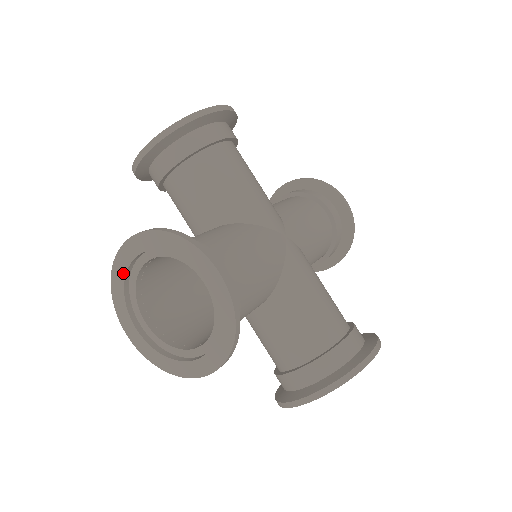
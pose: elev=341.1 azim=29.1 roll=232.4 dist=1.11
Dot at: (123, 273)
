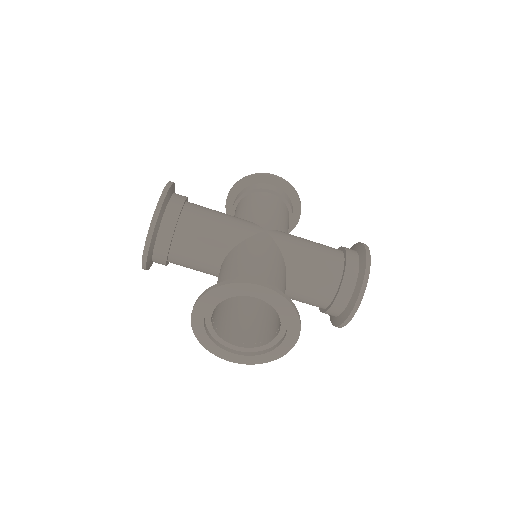
Dot at: (203, 330)
